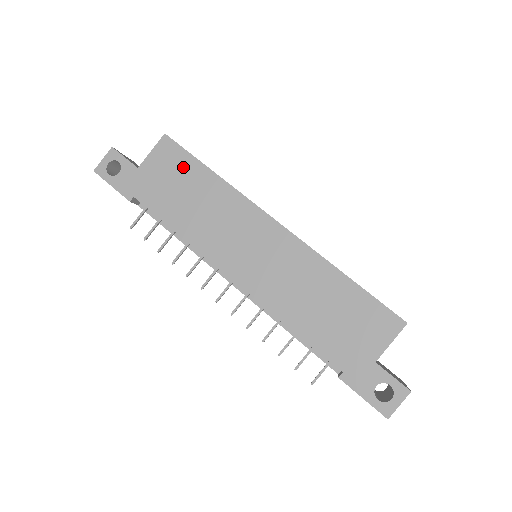
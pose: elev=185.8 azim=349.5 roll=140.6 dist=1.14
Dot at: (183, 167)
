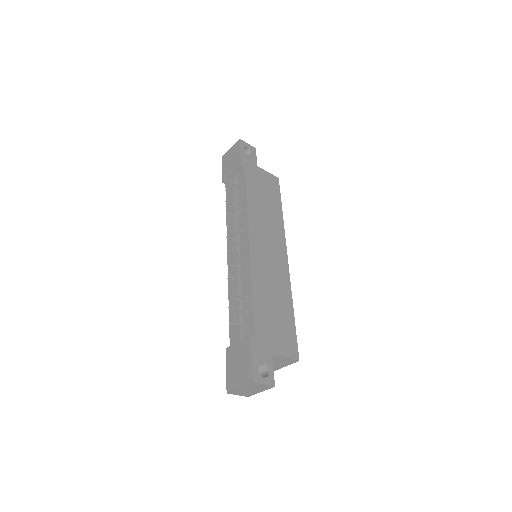
Dot at: (274, 193)
